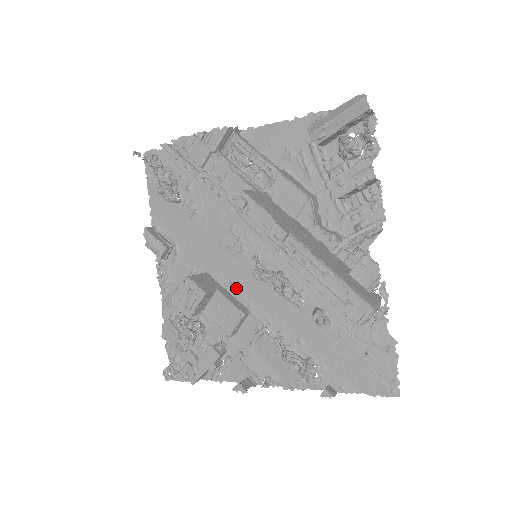
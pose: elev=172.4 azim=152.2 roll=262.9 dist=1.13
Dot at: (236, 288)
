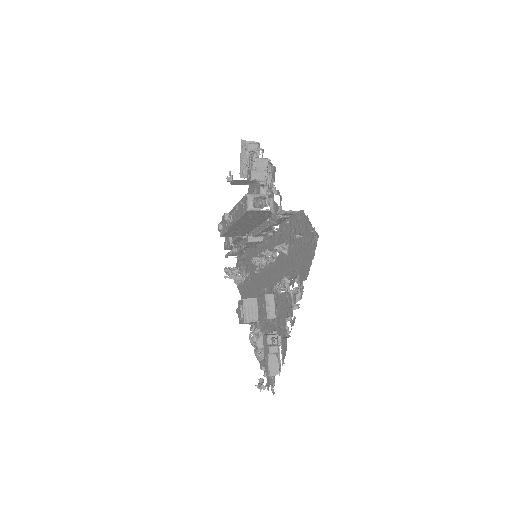
Dot at: (267, 290)
